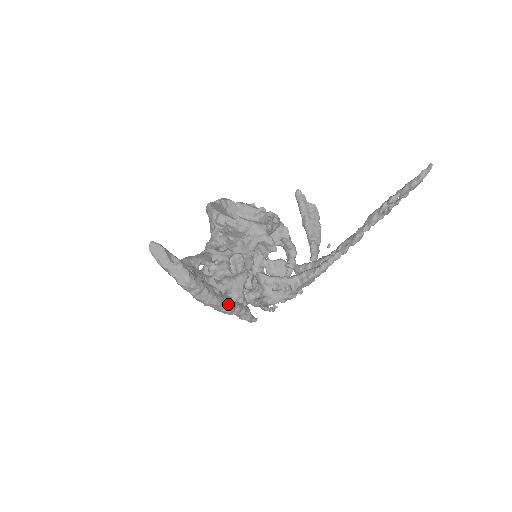
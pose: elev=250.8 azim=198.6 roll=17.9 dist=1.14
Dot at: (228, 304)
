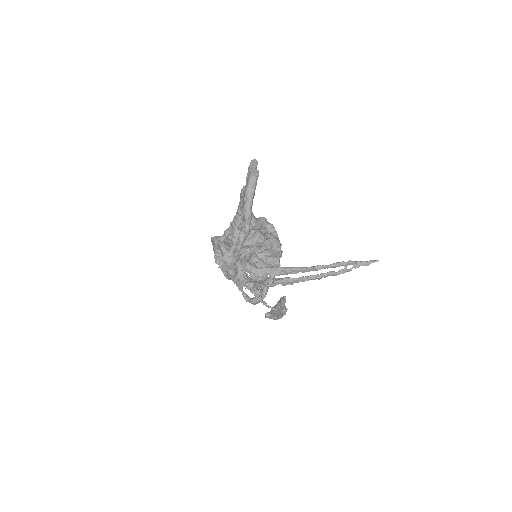
Dot at: (251, 211)
